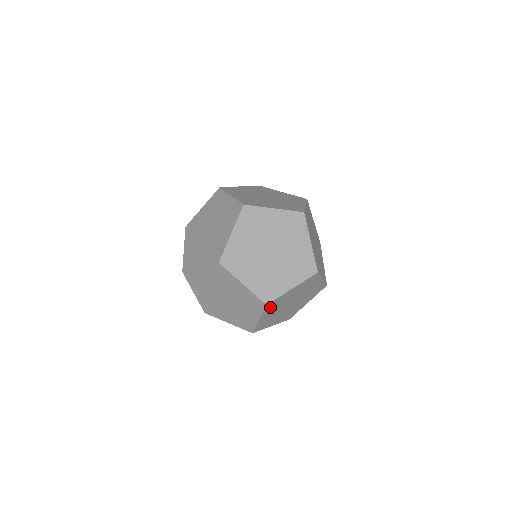
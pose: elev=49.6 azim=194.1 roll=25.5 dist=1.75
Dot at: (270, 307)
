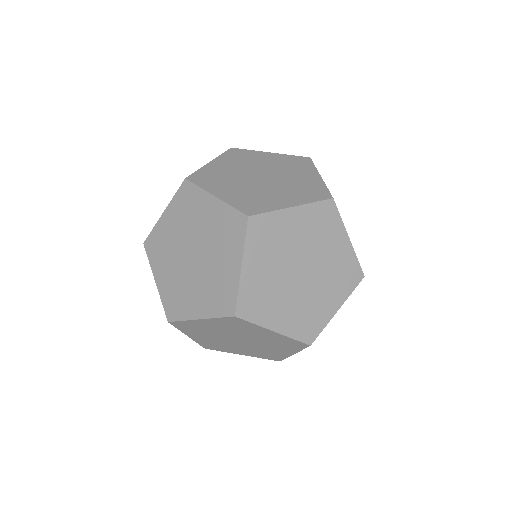
Dot at: (229, 321)
